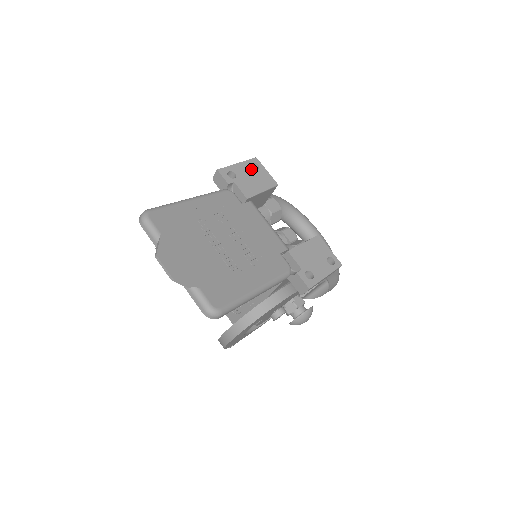
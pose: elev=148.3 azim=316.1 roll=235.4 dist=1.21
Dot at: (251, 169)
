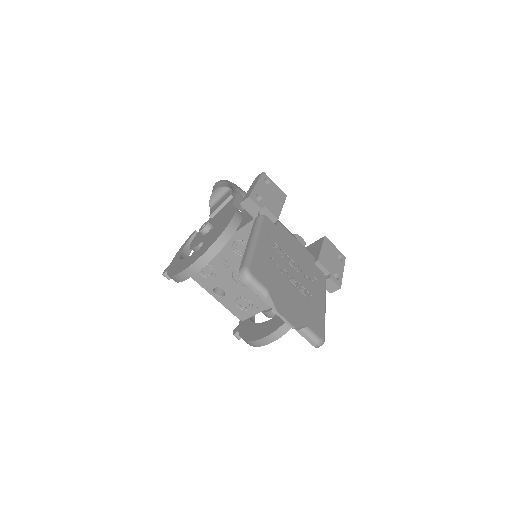
Dot at: (266, 186)
